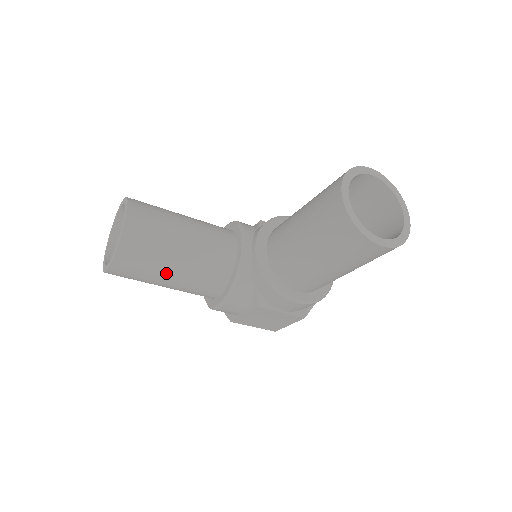
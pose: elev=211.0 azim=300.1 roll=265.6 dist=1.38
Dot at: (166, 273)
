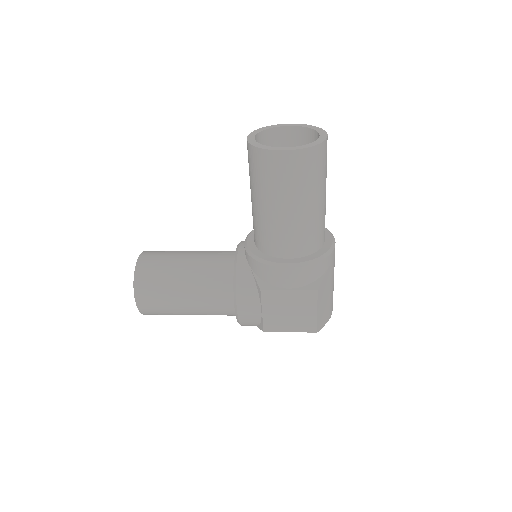
Dot at: (178, 289)
